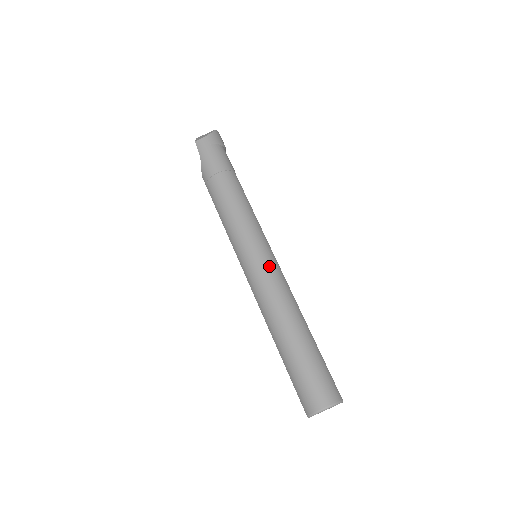
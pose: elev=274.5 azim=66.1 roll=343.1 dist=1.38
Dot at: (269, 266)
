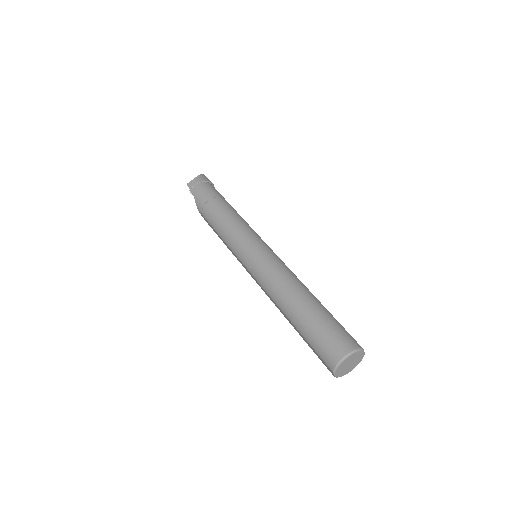
Dot at: (267, 255)
